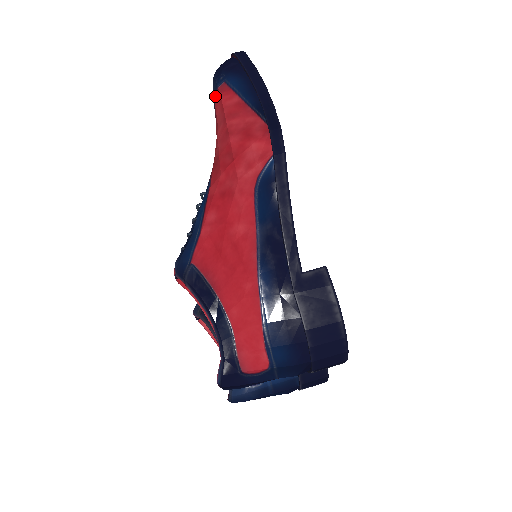
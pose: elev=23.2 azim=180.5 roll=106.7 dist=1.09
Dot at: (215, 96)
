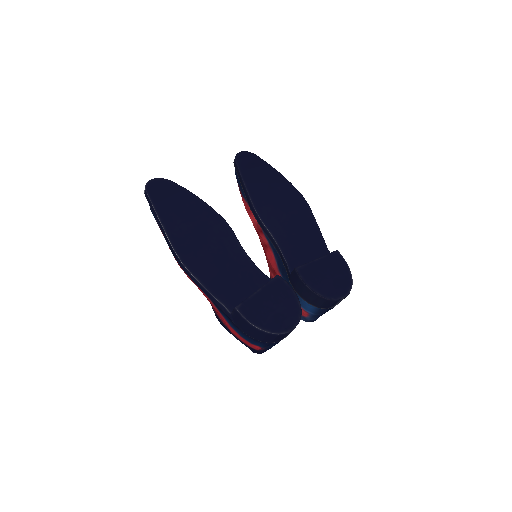
Dot at: occluded
